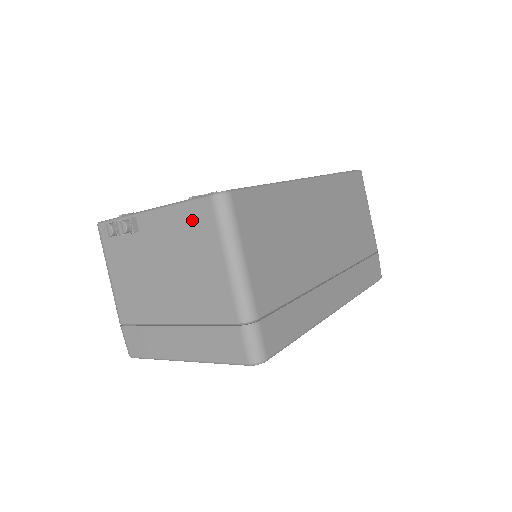
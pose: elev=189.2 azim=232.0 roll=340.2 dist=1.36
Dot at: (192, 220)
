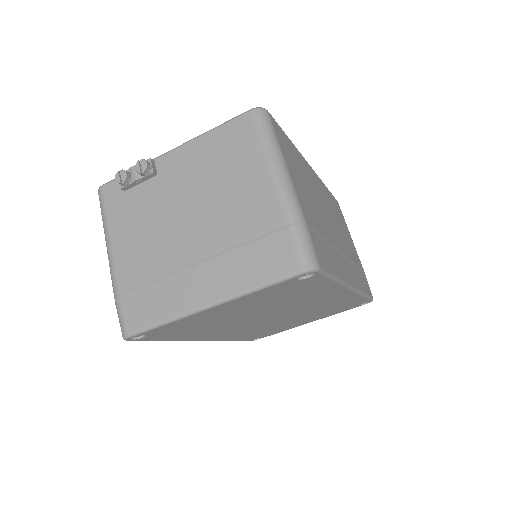
Dot at: (227, 139)
